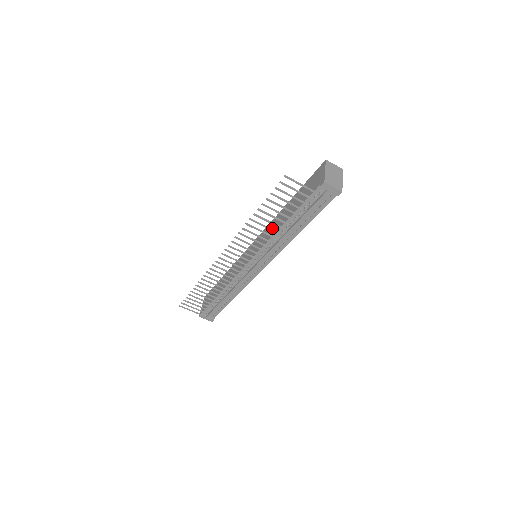
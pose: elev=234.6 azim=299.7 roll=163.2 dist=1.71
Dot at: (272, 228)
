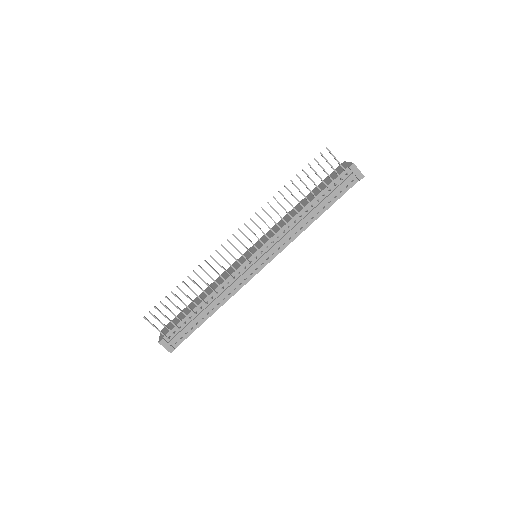
Dot at: occluded
